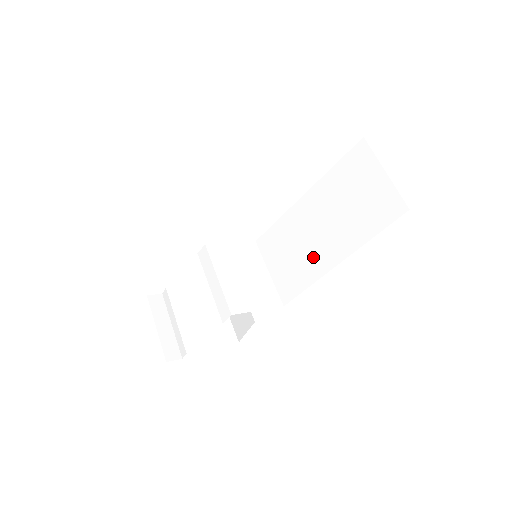
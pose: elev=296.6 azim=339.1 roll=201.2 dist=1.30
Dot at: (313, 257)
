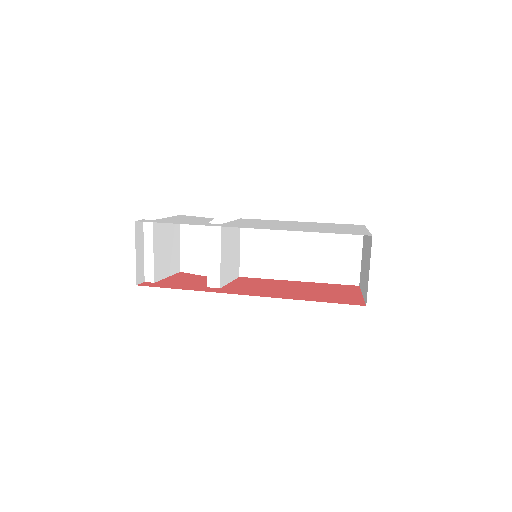
Dot at: (282, 264)
